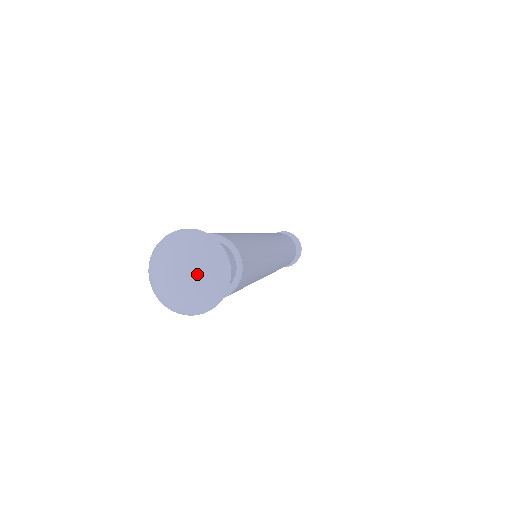
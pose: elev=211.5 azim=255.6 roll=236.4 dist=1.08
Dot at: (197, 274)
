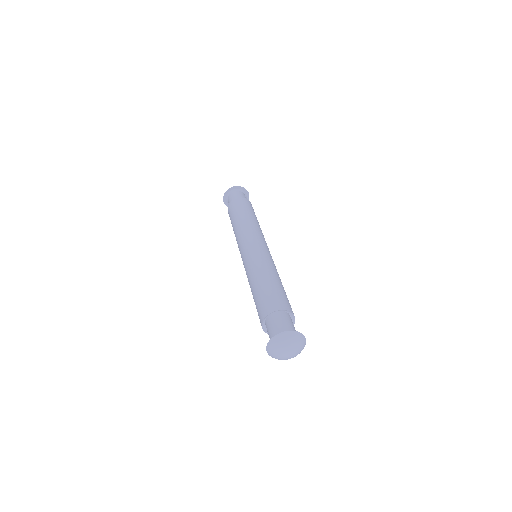
Dot at: (296, 352)
